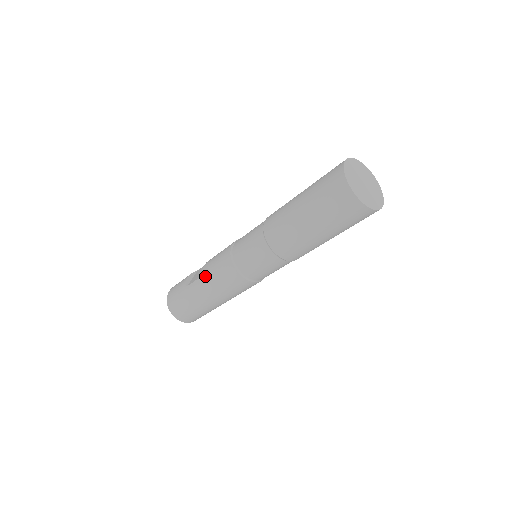
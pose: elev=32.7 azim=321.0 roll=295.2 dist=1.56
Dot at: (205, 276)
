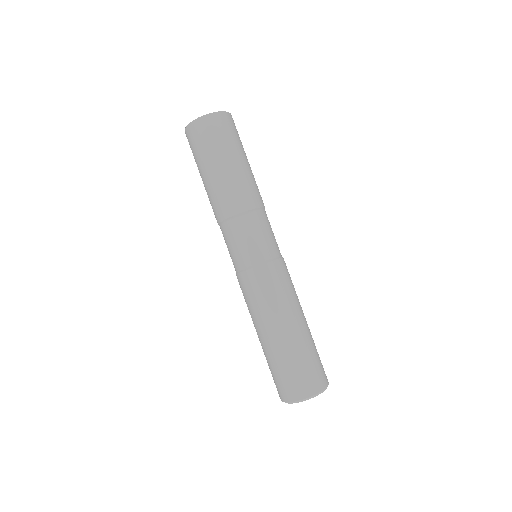
Dot at: occluded
